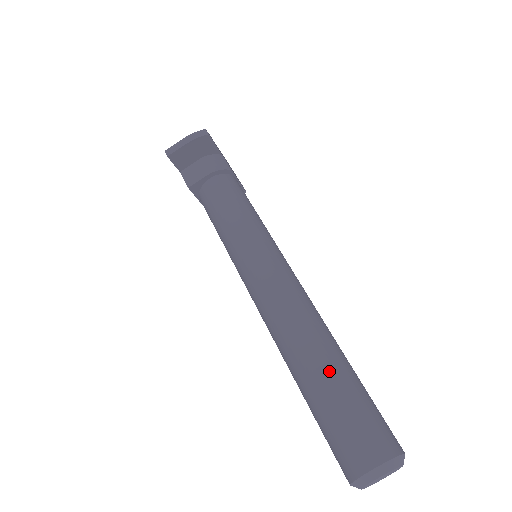
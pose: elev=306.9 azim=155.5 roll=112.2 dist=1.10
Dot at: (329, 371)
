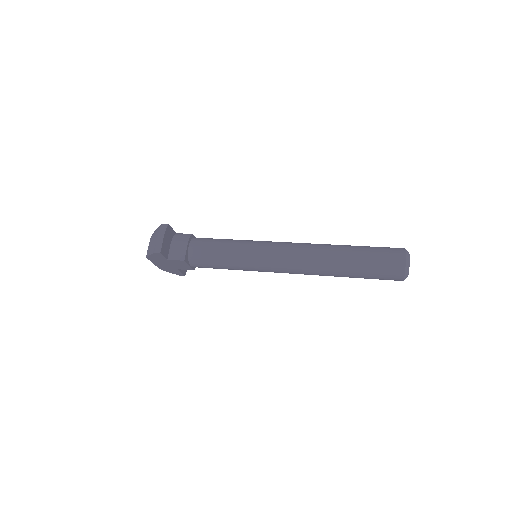
Dot at: (351, 252)
